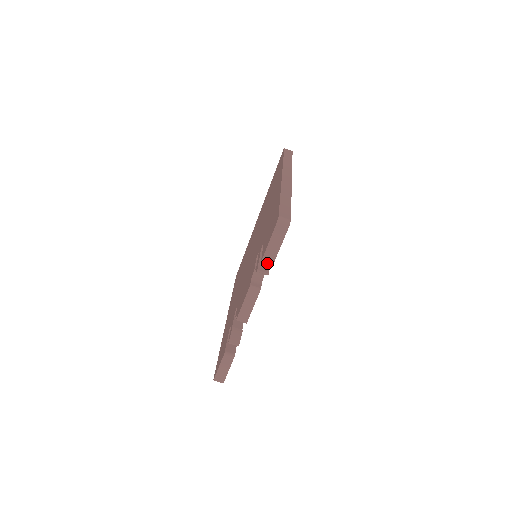
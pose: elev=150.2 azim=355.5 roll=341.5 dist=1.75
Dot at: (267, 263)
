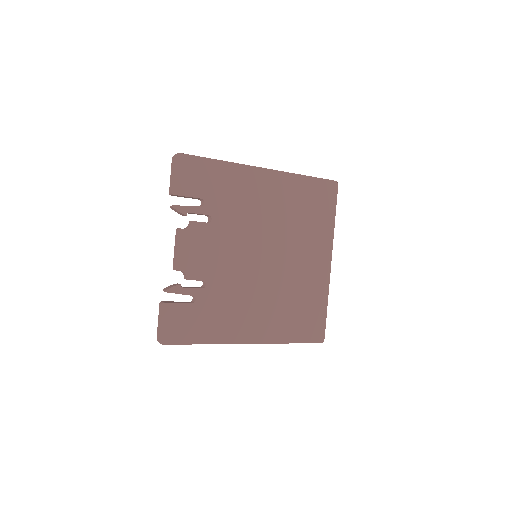
Dot at: (186, 206)
